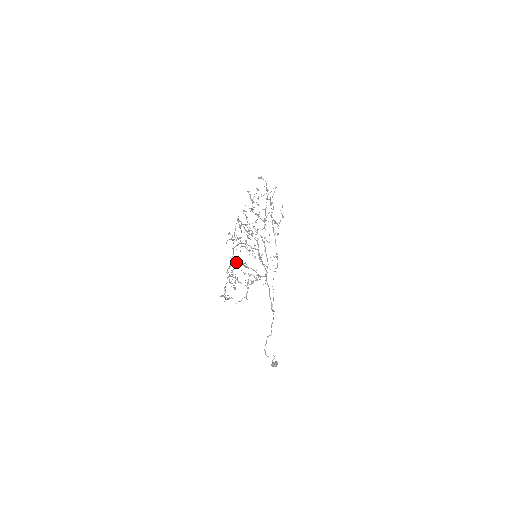
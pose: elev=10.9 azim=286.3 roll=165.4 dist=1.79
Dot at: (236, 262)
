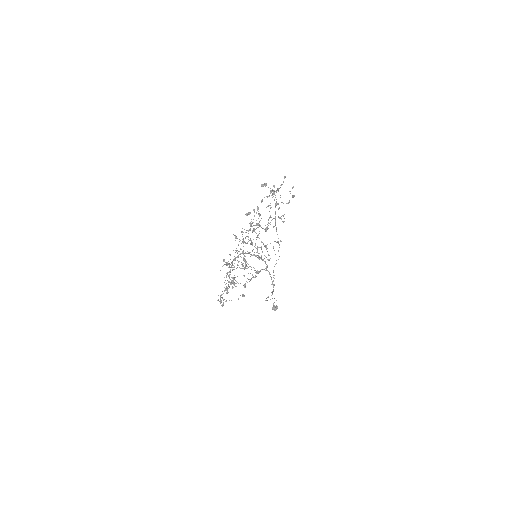
Dot at: (231, 281)
